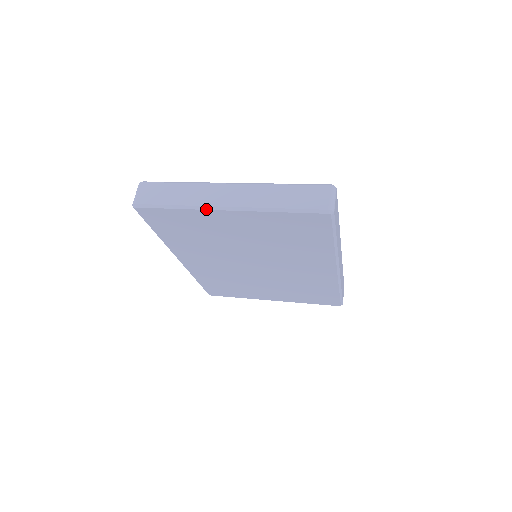
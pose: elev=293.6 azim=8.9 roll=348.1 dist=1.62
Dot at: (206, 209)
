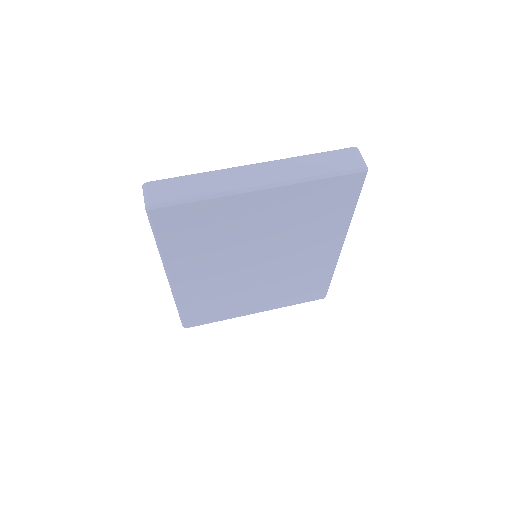
Dot at: (238, 193)
